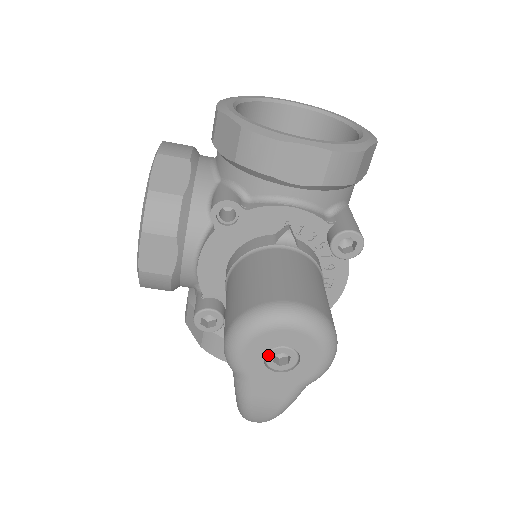
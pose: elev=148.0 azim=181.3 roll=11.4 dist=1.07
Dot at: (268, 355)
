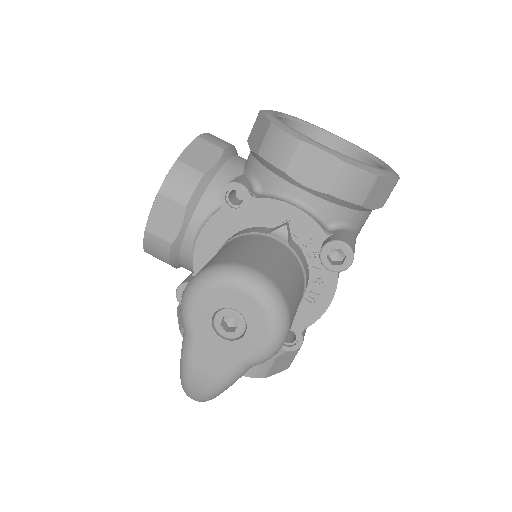
Dot at: (217, 315)
